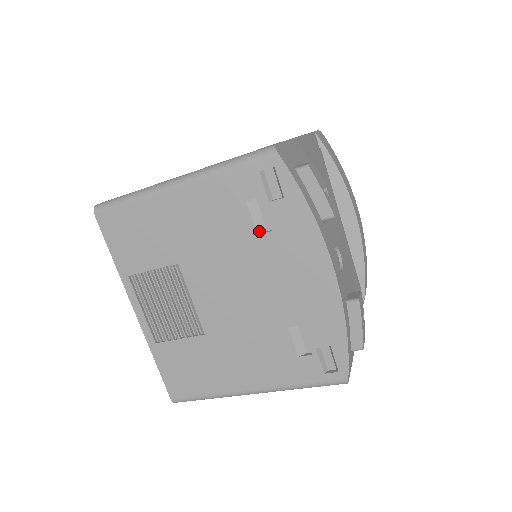
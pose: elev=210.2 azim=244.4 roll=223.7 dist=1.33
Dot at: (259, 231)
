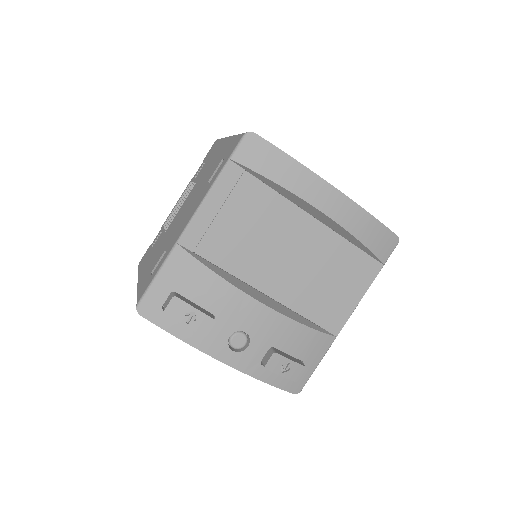
Dot at: occluded
